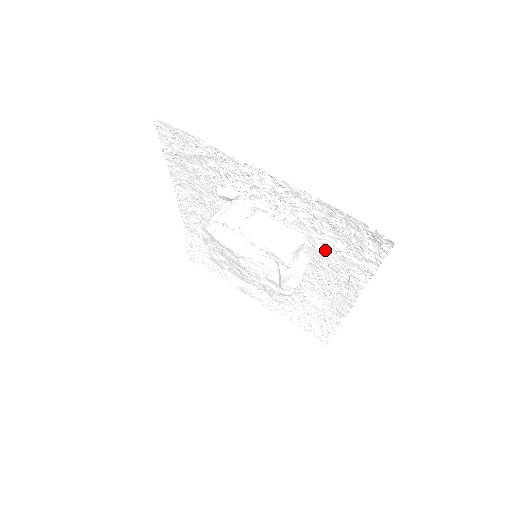
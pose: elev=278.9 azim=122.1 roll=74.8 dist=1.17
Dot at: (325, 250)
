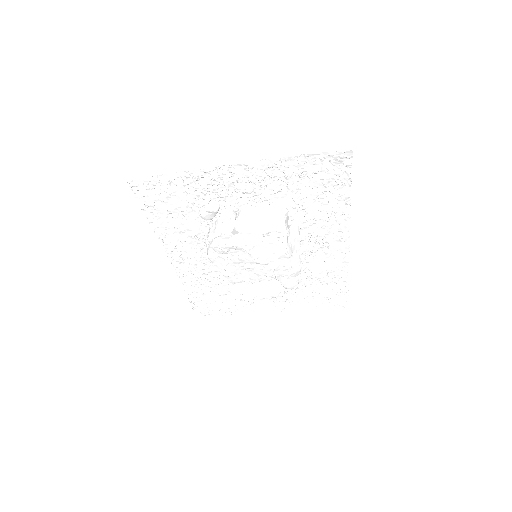
Dot at: (306, 205)
